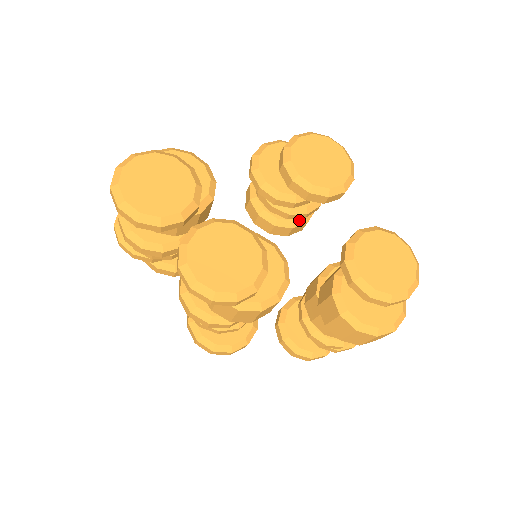
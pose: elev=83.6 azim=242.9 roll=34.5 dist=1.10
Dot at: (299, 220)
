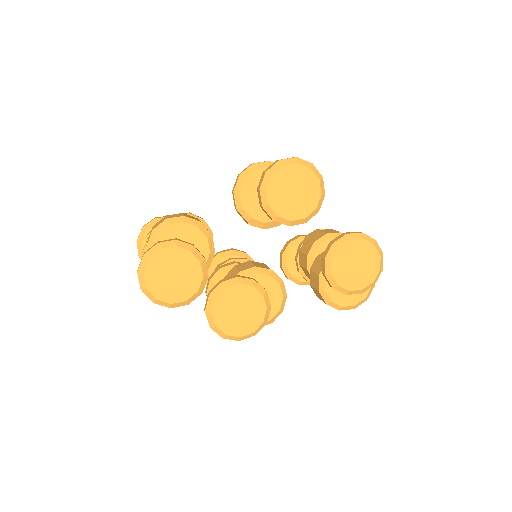
Dot at: occluded
